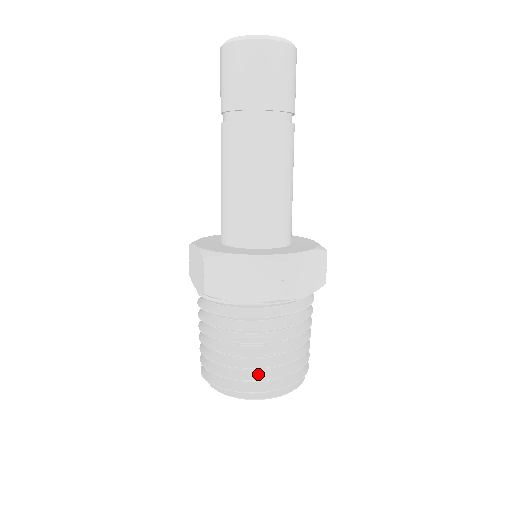
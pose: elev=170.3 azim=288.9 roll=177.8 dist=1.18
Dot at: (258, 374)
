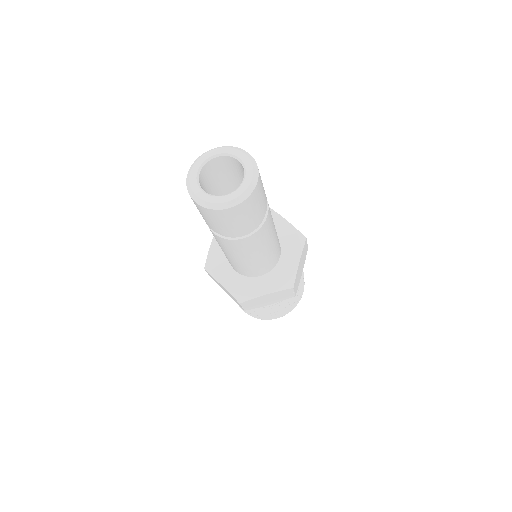
Dot at: occluded
